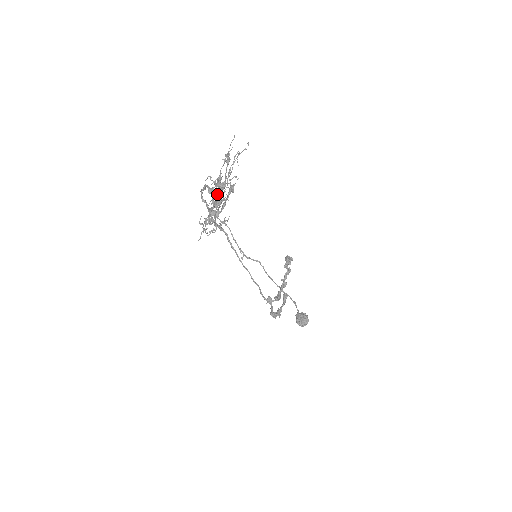
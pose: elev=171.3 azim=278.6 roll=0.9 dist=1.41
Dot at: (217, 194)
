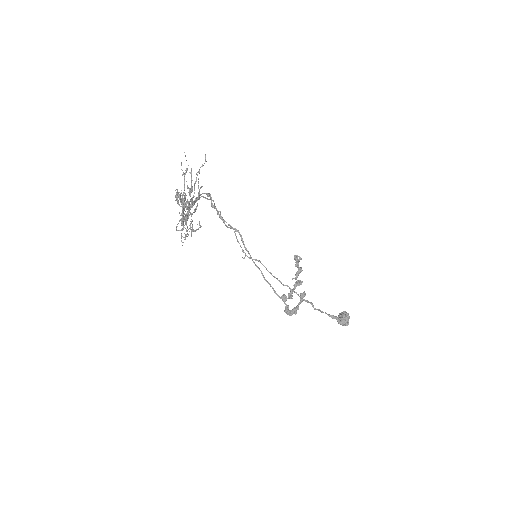
Dot at: (179, 205)
